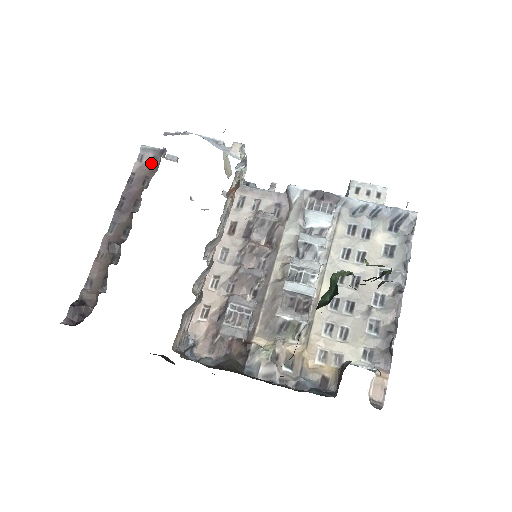
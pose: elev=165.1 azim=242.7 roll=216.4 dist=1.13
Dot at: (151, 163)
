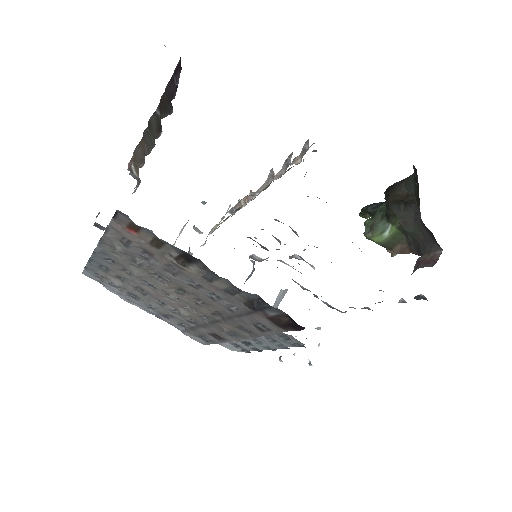
Dot at: occluded
